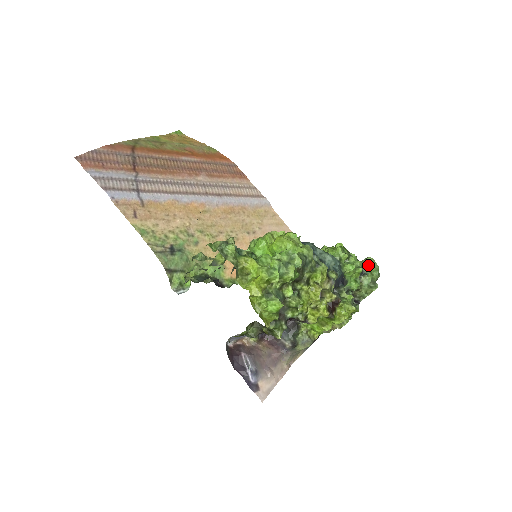
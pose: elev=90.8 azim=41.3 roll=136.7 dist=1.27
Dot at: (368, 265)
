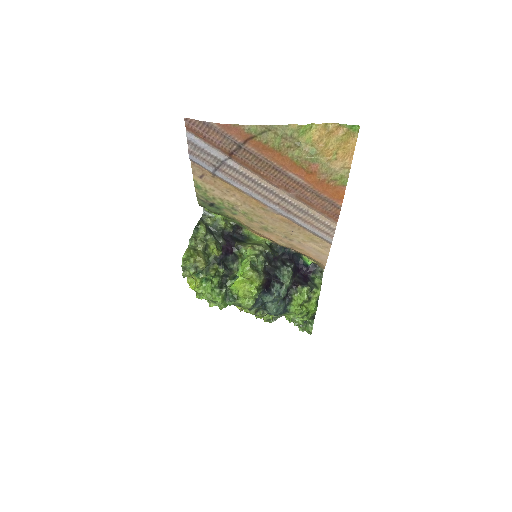
Dot at: (307, 328)
